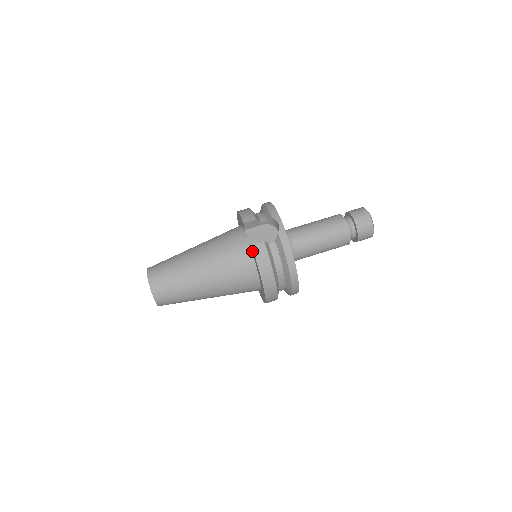
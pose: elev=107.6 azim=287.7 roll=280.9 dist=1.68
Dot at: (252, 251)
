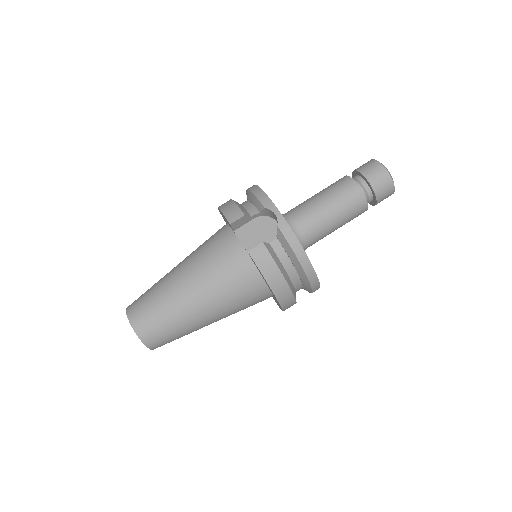
Dot at: occluded
